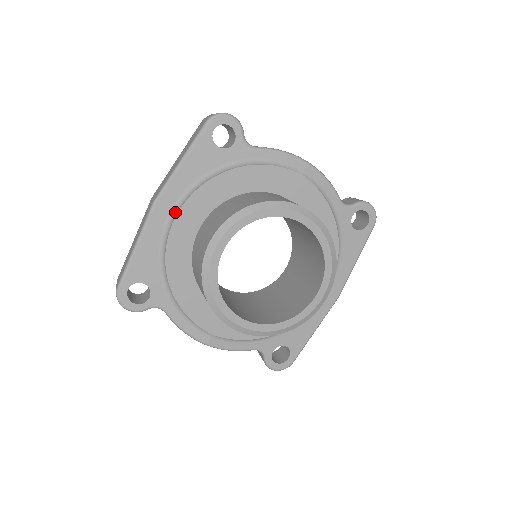
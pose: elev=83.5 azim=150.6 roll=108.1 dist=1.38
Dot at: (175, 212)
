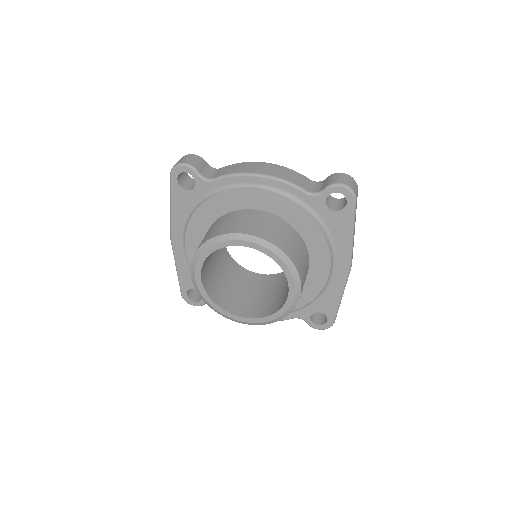
Dot at: (185, 242)
